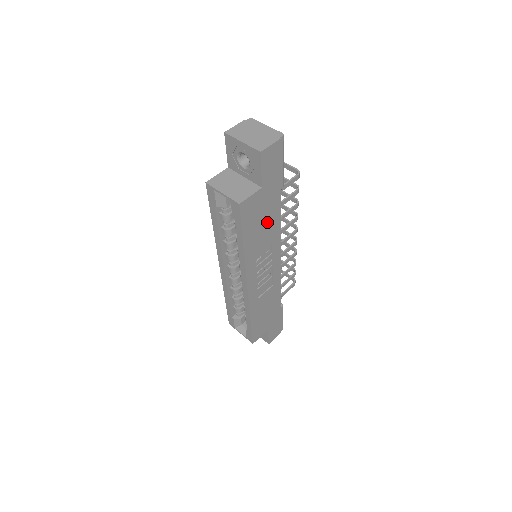
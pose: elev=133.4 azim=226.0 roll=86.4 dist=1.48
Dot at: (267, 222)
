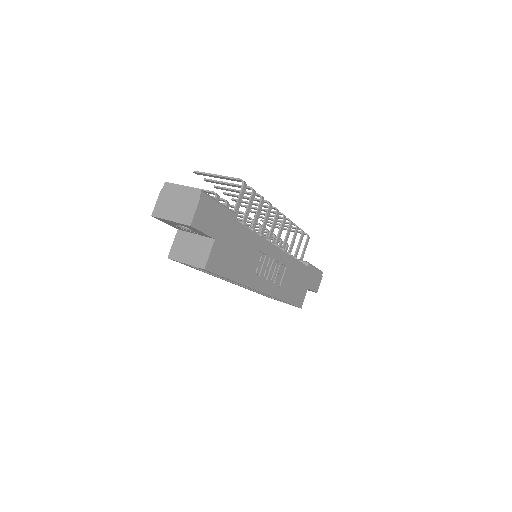
Dot at: (242, 247)
